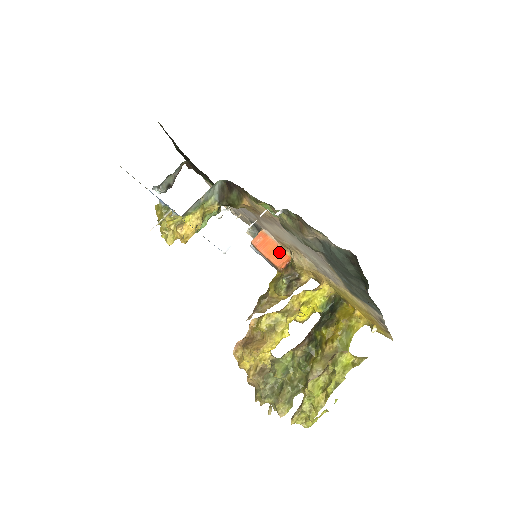
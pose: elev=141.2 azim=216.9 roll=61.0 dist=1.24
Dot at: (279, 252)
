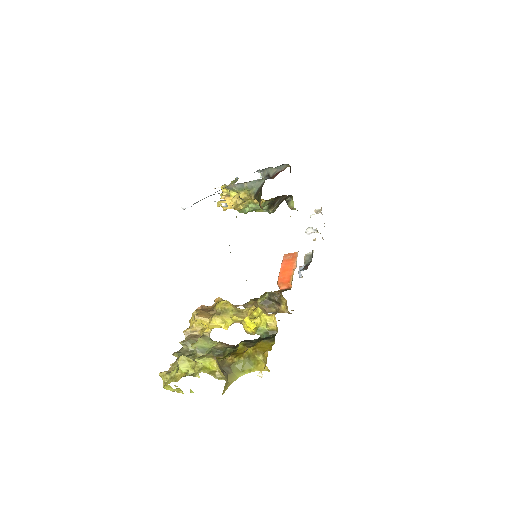
Dot at: (288, 275)
